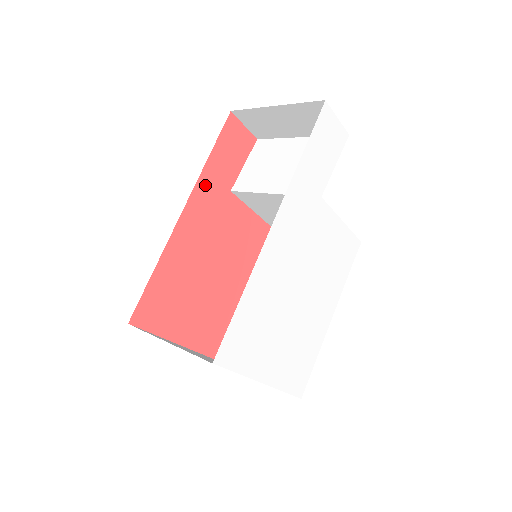
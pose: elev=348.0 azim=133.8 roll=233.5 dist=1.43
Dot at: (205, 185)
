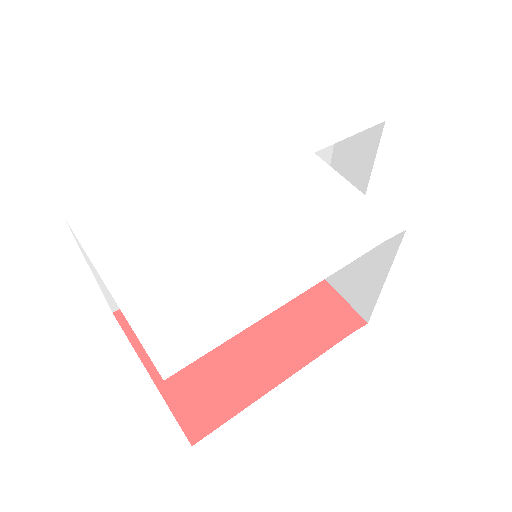
Dot at: occluded
